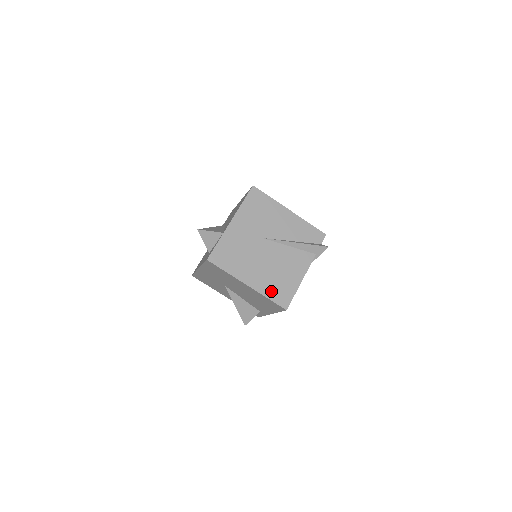
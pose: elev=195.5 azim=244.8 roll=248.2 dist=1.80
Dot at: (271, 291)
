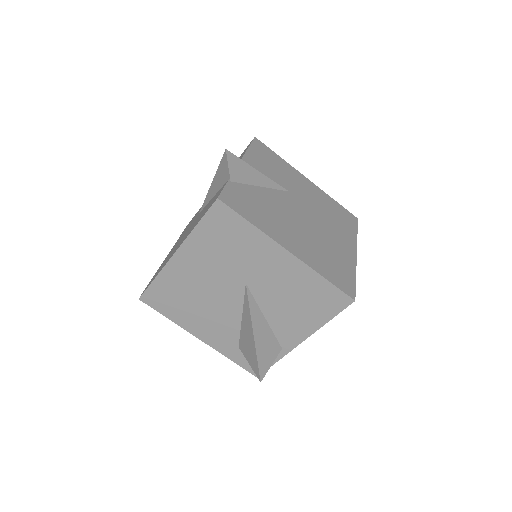
Dot at: occluded
